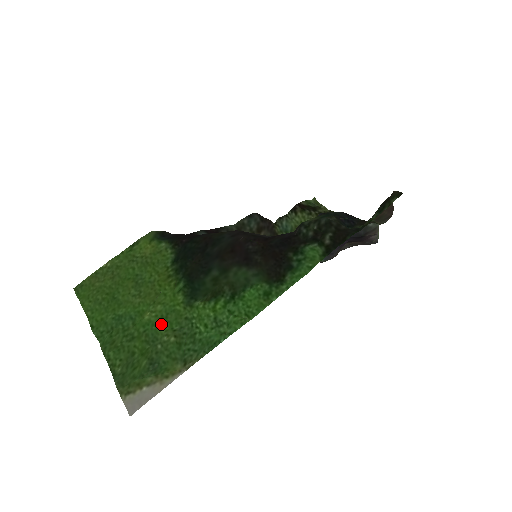
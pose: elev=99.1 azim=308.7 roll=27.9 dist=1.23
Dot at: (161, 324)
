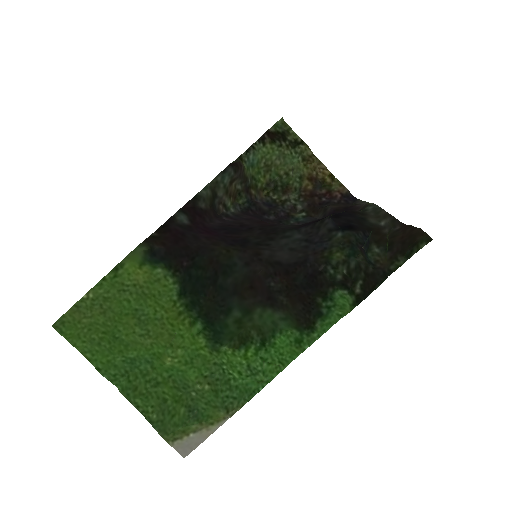
Dot at: (188, 370)
